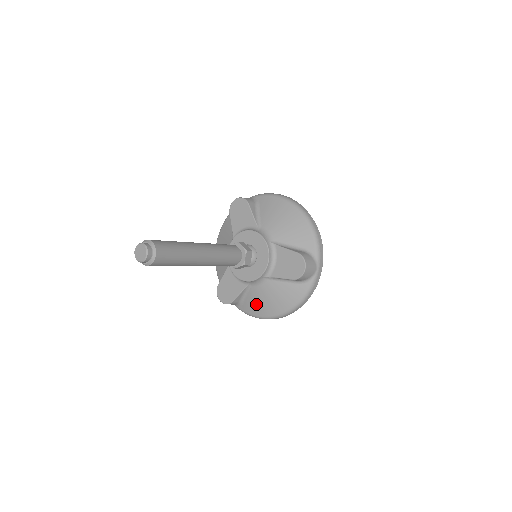
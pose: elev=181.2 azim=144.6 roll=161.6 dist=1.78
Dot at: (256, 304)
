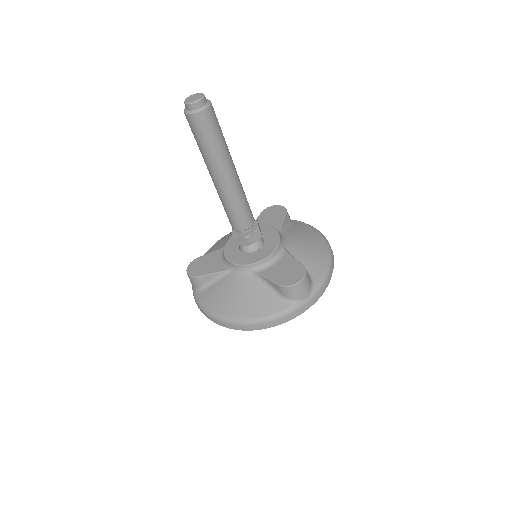
Dot at: (219, 295)
